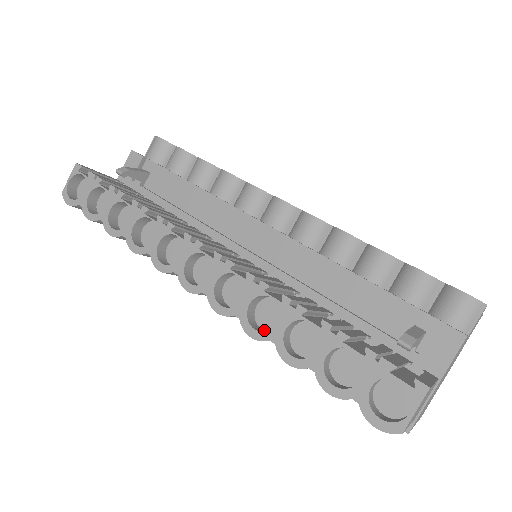
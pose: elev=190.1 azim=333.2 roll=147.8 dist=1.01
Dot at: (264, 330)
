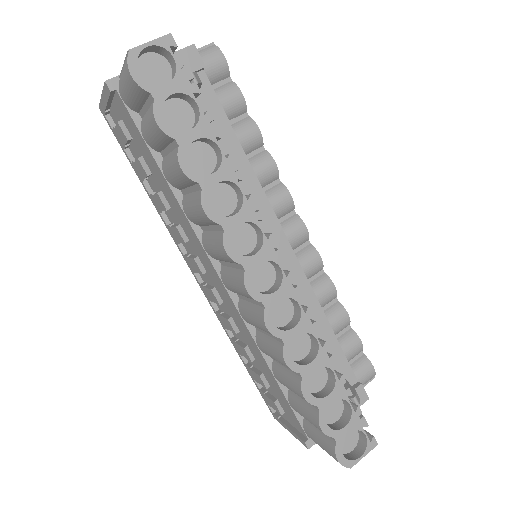
Dot at: occluded
